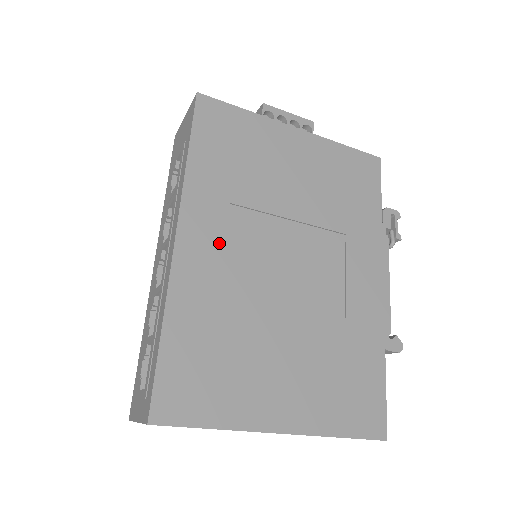
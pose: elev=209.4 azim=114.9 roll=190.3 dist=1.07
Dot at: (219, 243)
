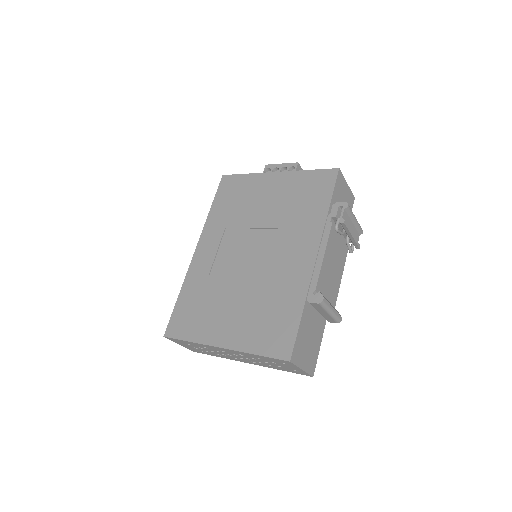
Dot at: (214, 250)
